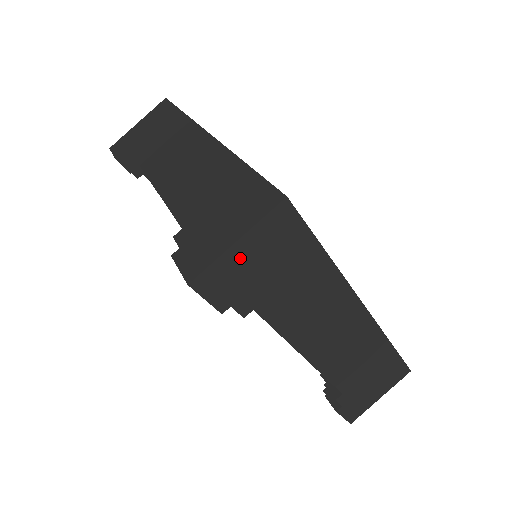
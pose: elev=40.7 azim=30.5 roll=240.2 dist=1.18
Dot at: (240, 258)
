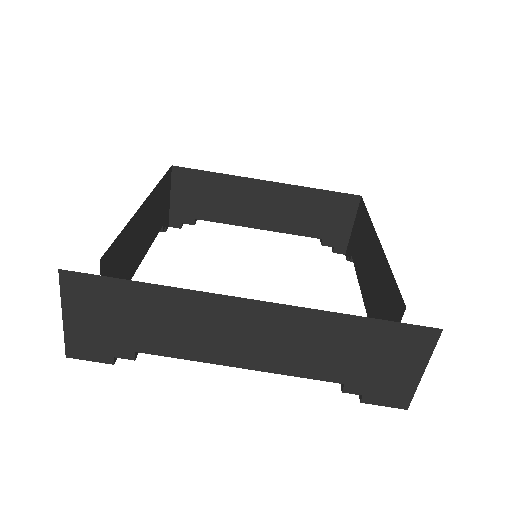
Dot at: (79, 325)
